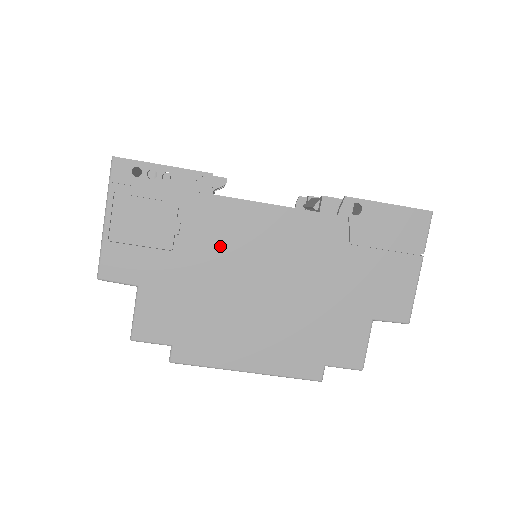
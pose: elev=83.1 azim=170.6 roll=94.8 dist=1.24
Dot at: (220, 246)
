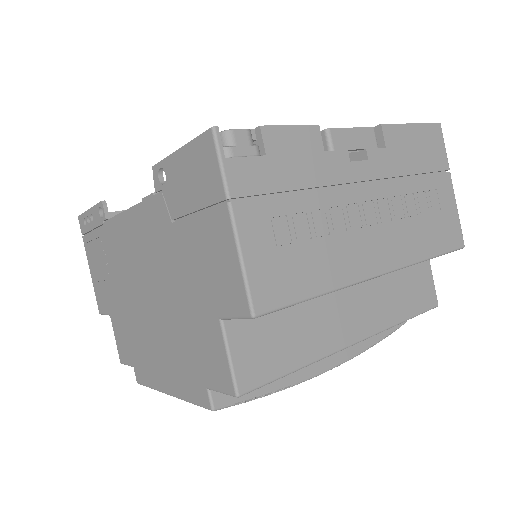
Dot at: (122, 265)
